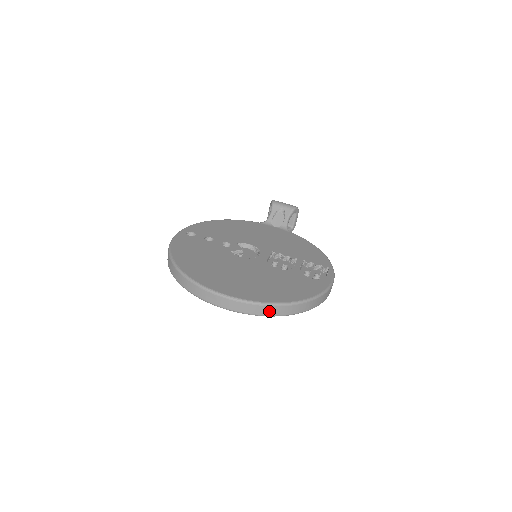
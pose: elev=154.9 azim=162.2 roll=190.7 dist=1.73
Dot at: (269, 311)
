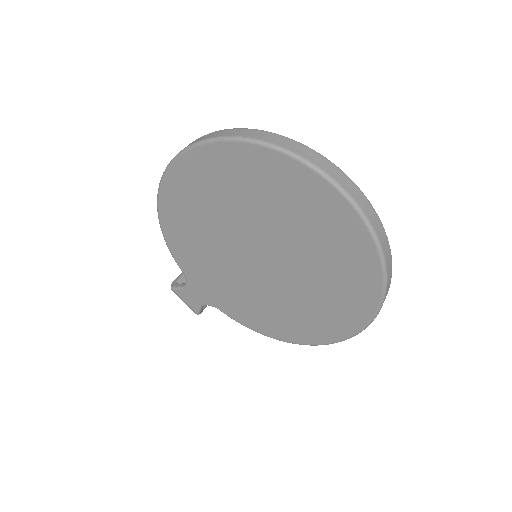
Dot at: (387, 256)
